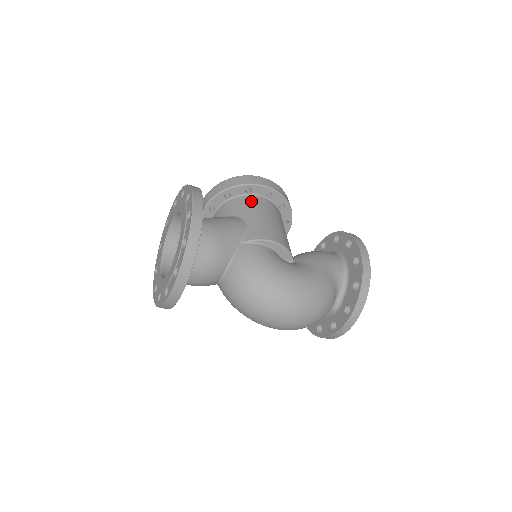
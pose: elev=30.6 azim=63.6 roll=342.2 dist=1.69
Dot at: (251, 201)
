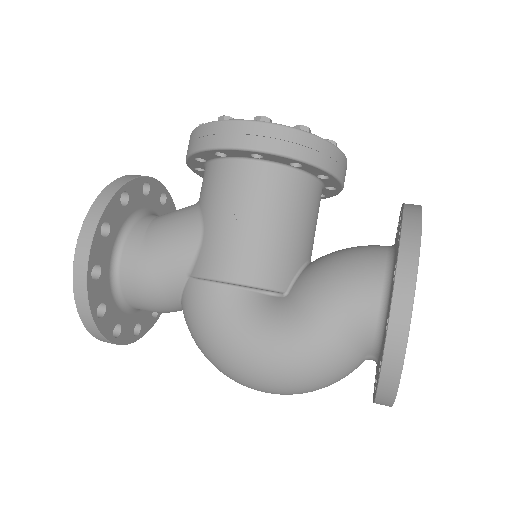
Dot at: (224, 176)
